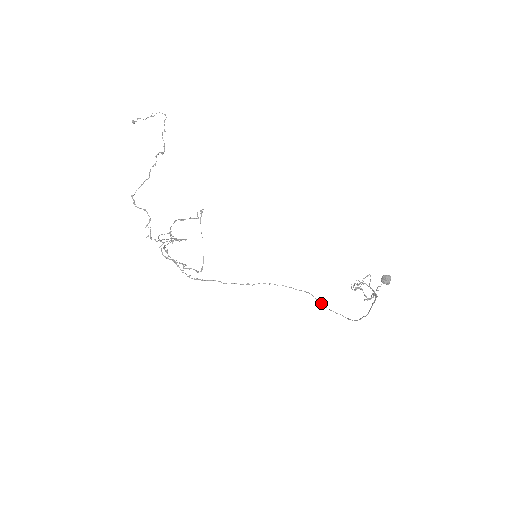
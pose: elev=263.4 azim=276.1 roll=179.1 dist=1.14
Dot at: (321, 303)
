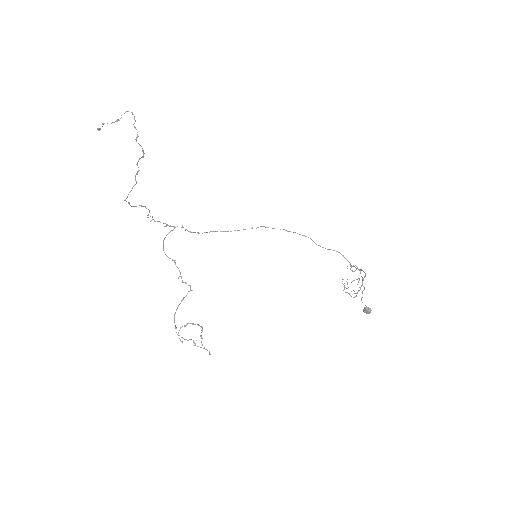
Dot at: (320, 246)
